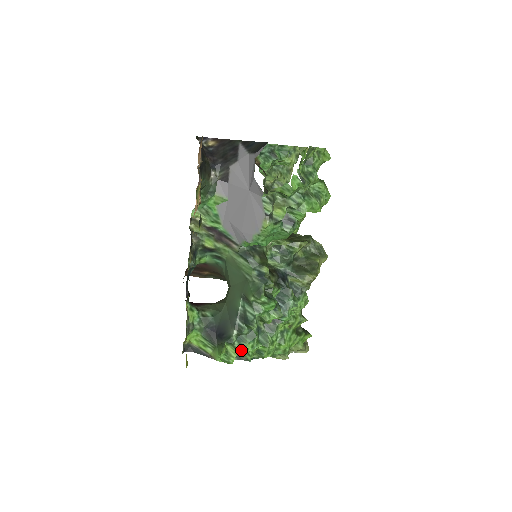
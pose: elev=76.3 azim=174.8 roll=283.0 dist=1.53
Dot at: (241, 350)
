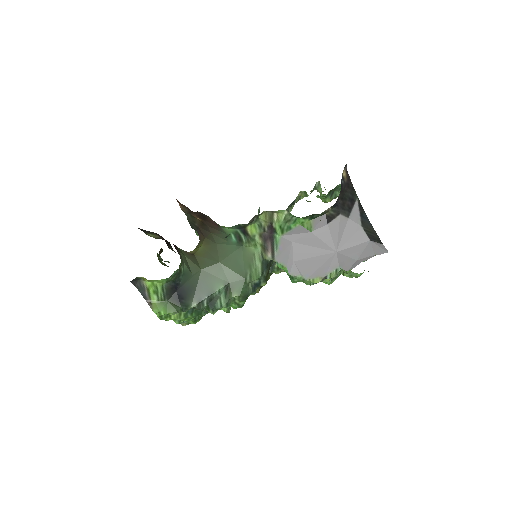
Dot at: (182, 318)
